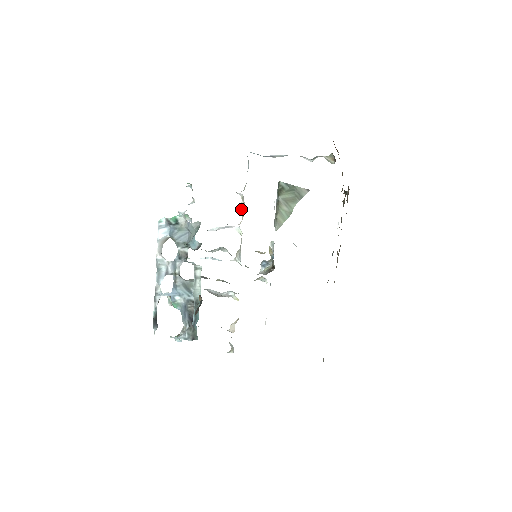
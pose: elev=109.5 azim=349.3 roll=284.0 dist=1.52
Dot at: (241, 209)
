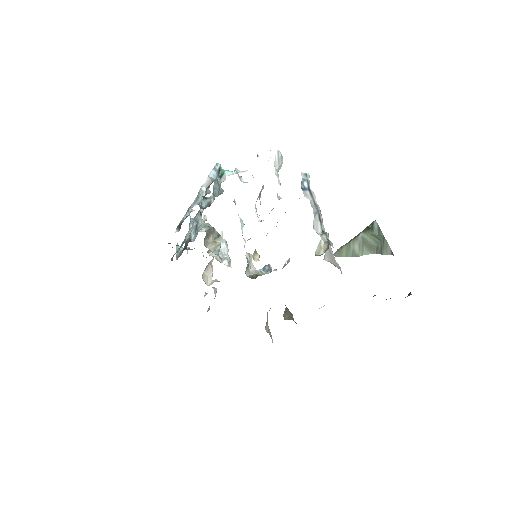
Dot at: occluded
